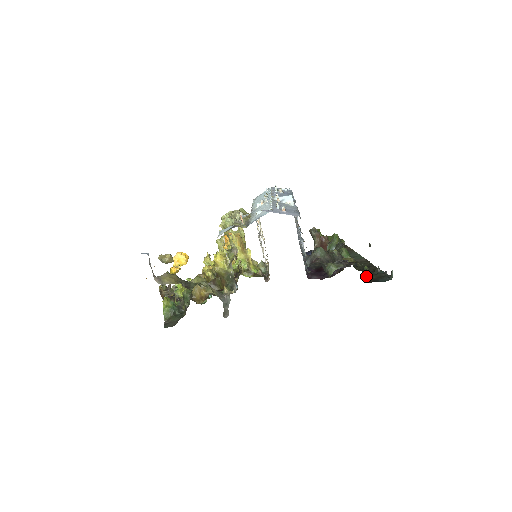
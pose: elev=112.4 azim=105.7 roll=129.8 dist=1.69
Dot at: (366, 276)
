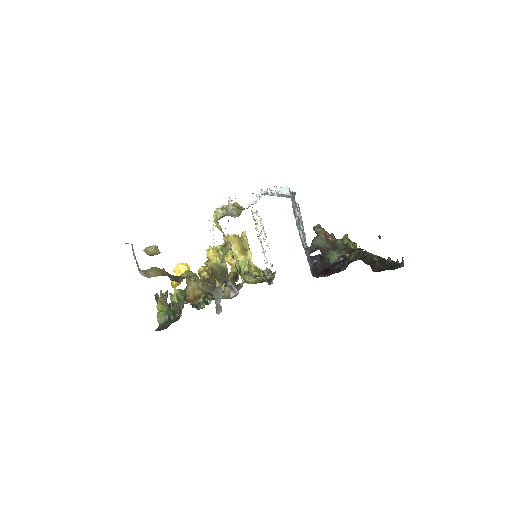
Dot at: (375, 267)
